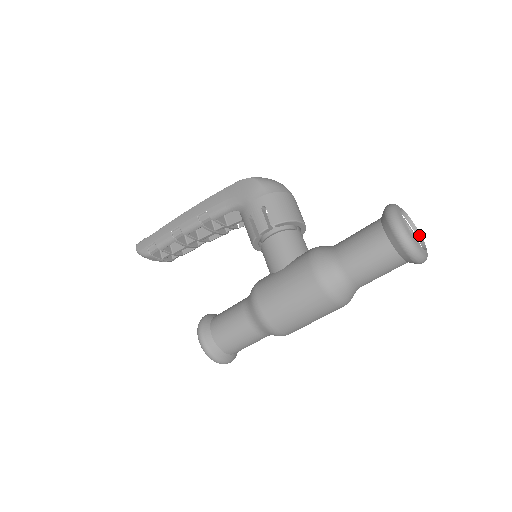
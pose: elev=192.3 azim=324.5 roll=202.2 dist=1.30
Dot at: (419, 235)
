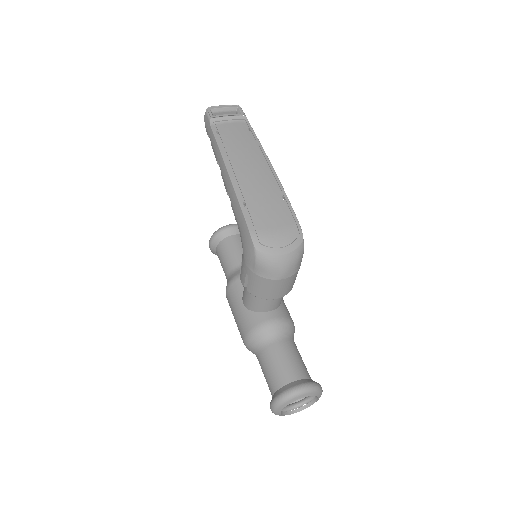
Dot at: (316, 399)
